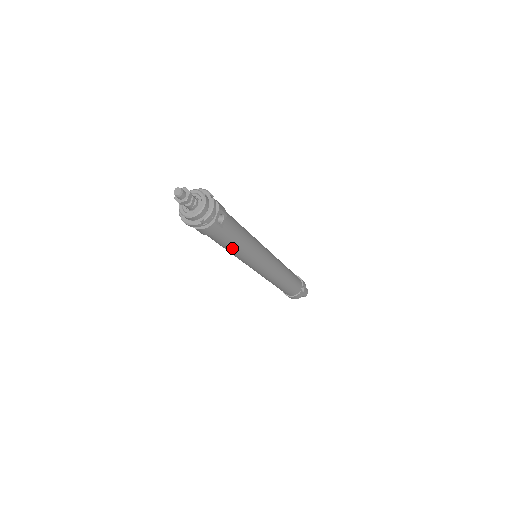
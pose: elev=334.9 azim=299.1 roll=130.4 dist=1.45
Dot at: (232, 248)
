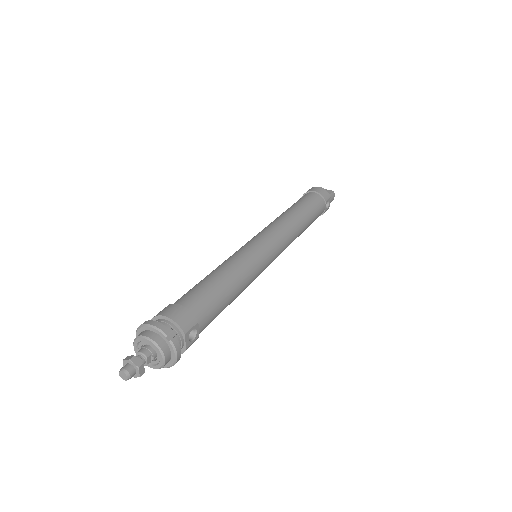
Dot at: occluded
